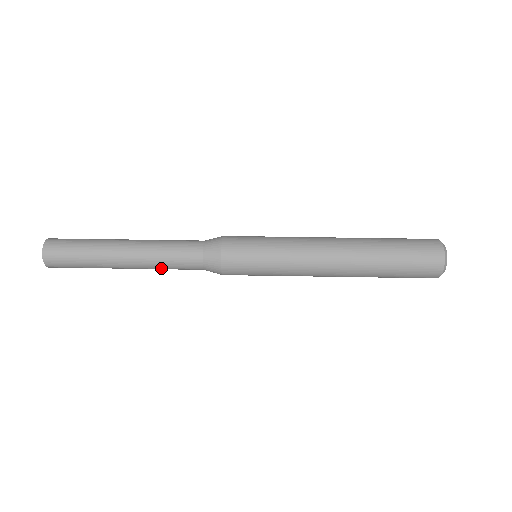
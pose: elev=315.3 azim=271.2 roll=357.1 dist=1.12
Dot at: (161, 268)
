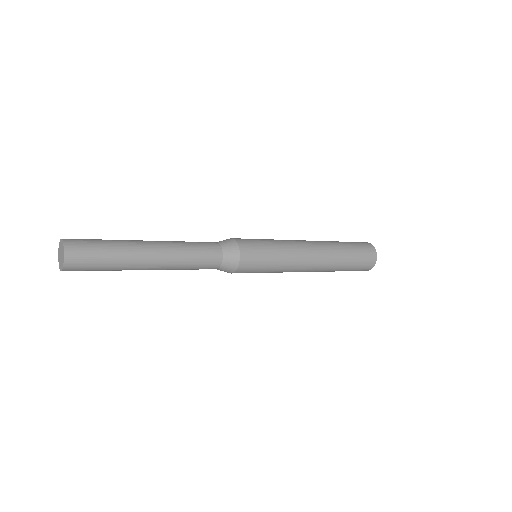
Dot at: (182, 268)
